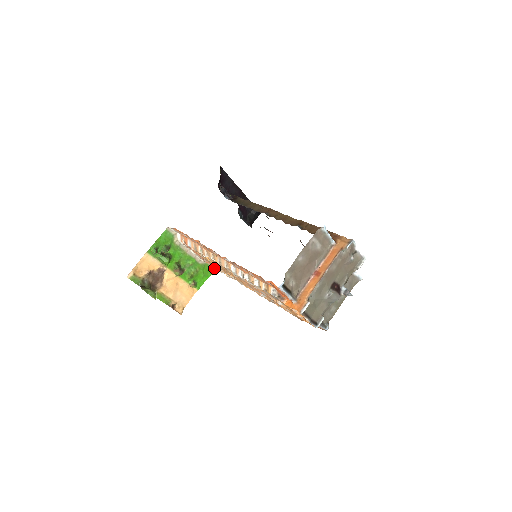
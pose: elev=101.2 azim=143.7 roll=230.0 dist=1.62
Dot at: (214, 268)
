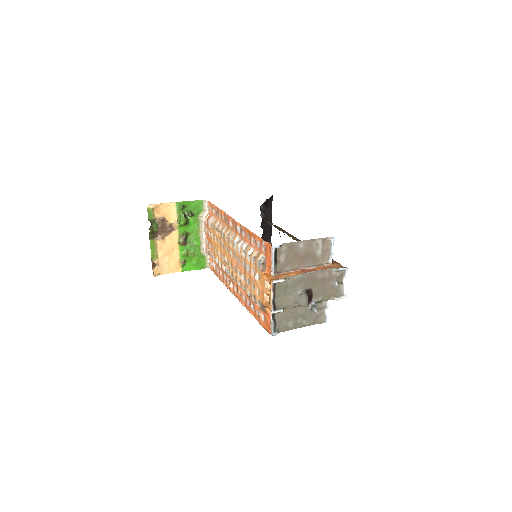
Dot at: (207, 267)
